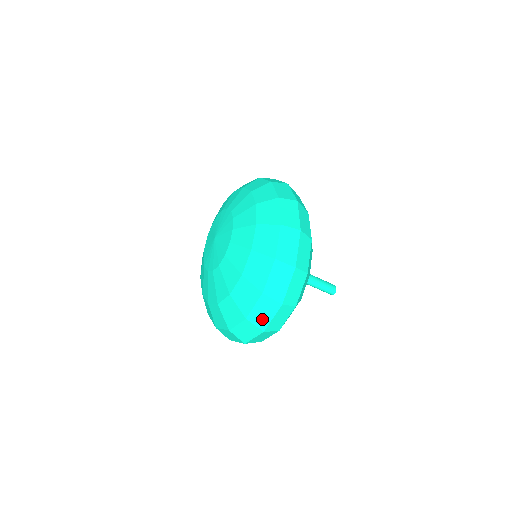
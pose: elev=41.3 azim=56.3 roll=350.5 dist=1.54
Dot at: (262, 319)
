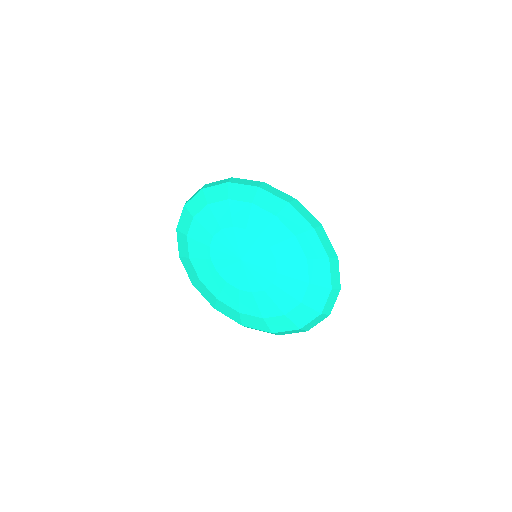
Dot at: (330, 307)
